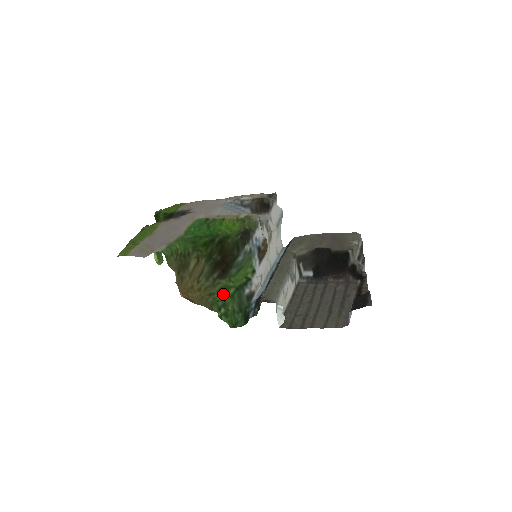
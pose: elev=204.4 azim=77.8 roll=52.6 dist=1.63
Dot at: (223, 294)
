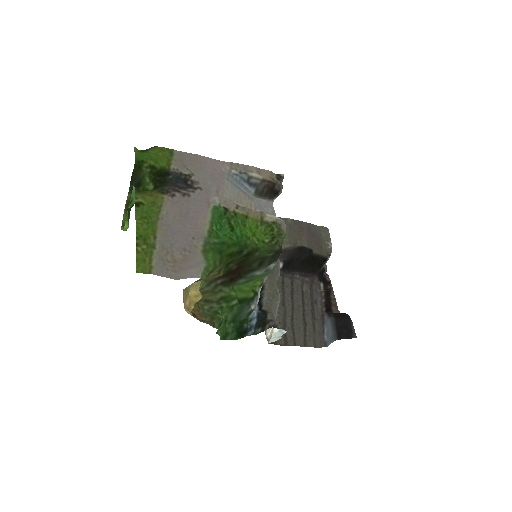
Dot at: (223, 304)
